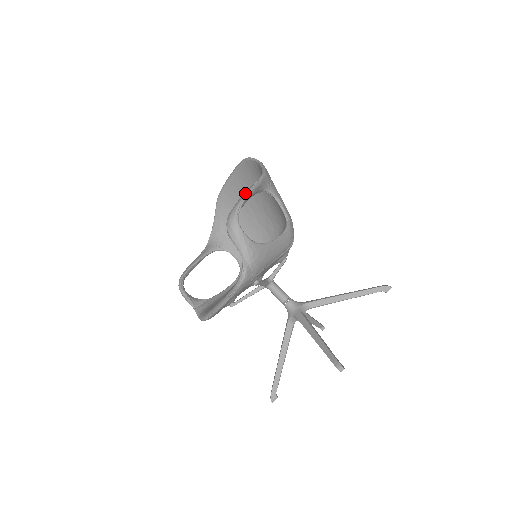
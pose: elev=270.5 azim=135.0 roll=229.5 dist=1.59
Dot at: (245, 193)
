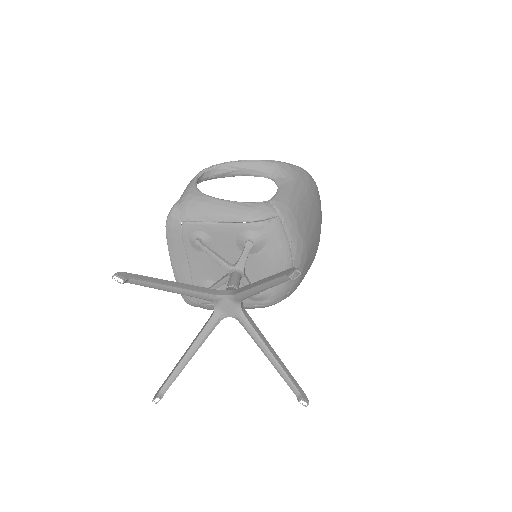
Dot at: (231, 162)
